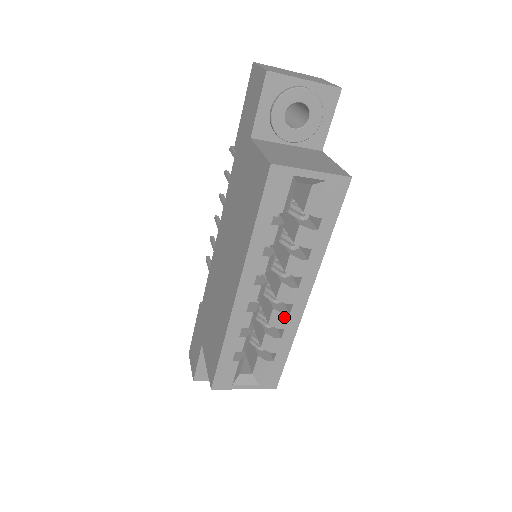
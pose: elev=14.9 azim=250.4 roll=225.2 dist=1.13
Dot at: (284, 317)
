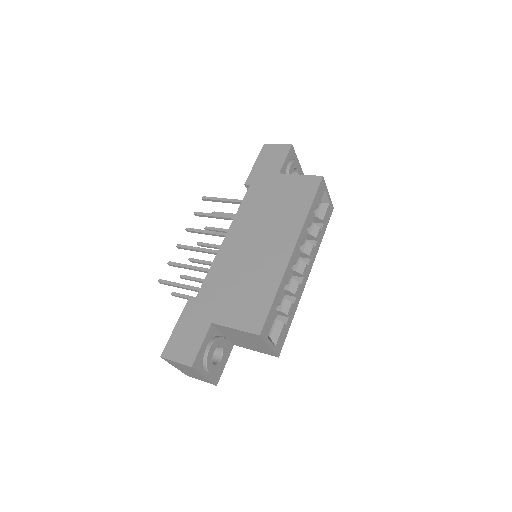
Dot at: (299, 286)
